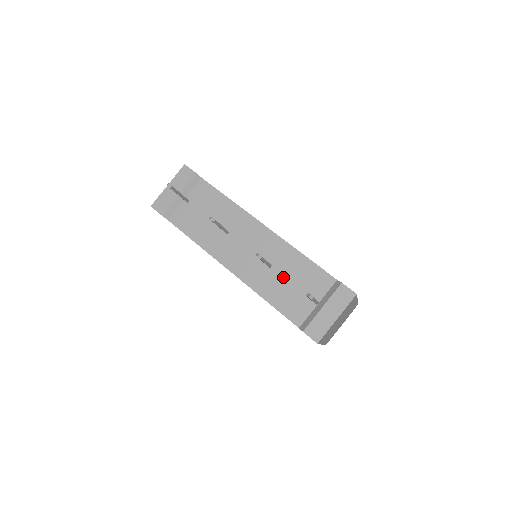
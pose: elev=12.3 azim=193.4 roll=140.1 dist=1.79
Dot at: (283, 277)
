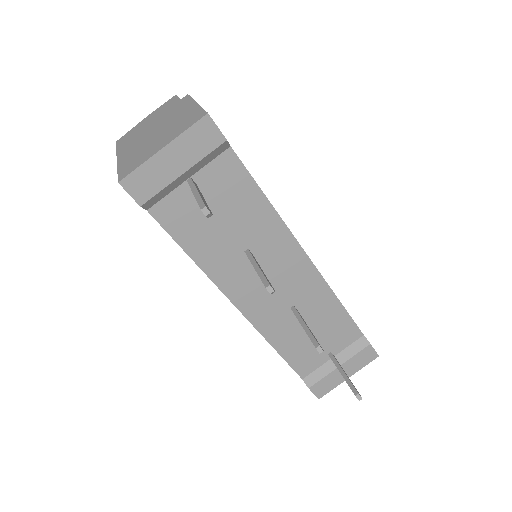
Dot at: occluded
